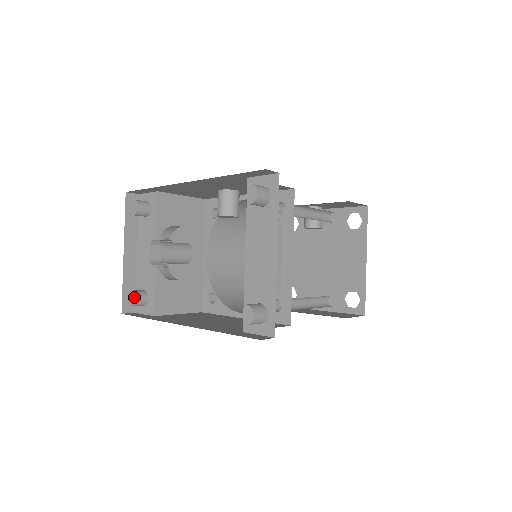
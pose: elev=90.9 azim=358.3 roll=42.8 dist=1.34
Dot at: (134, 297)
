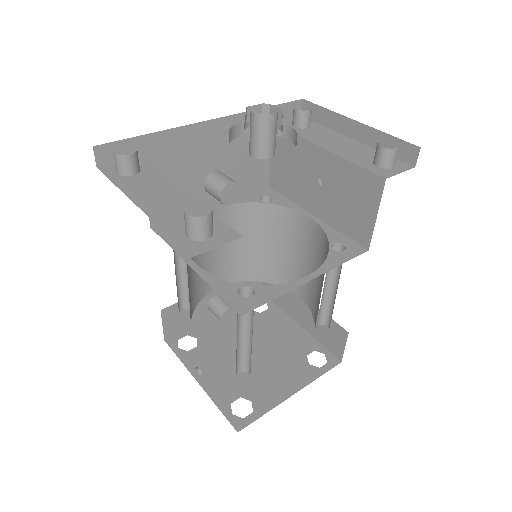
Dot at: (174, 240)
